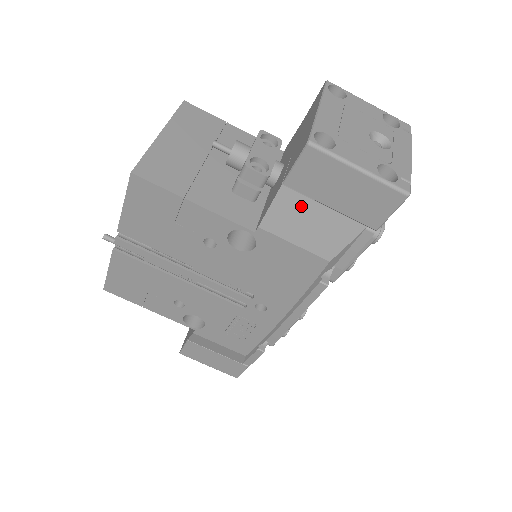
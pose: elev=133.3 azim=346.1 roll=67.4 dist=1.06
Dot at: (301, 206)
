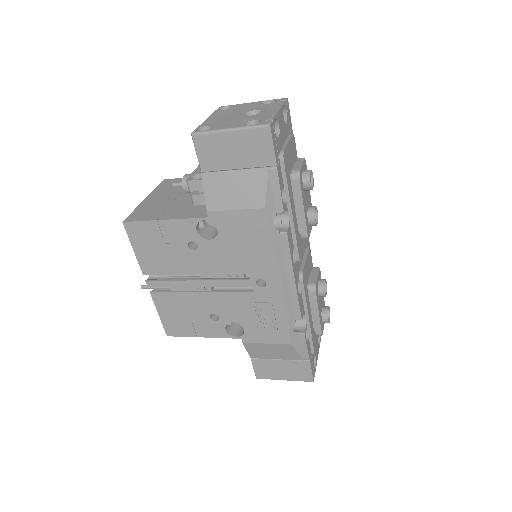
Dot at: (221, 180)
